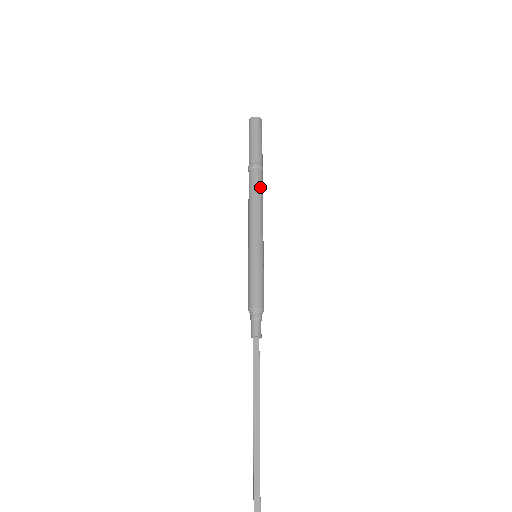
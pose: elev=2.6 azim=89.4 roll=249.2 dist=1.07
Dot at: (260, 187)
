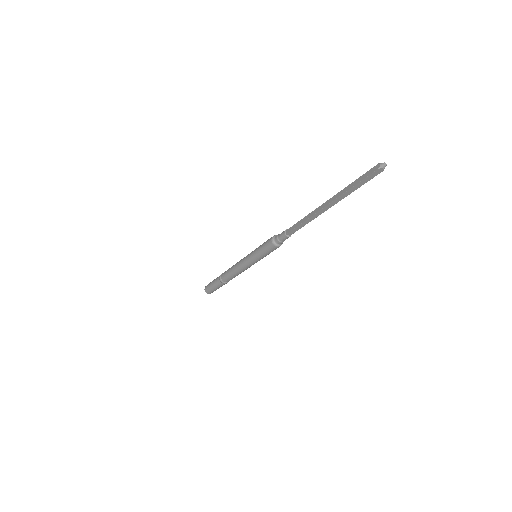
Dot at: occluded
